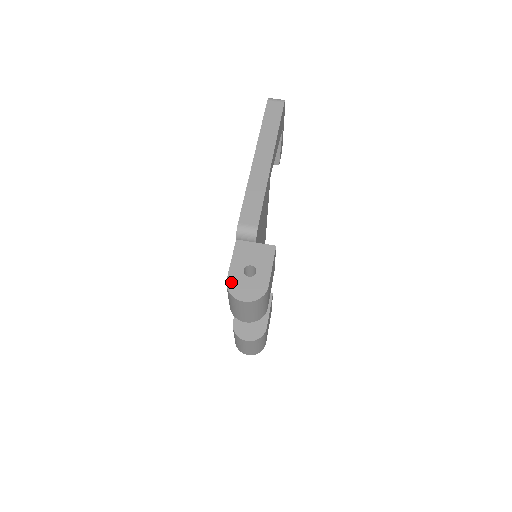
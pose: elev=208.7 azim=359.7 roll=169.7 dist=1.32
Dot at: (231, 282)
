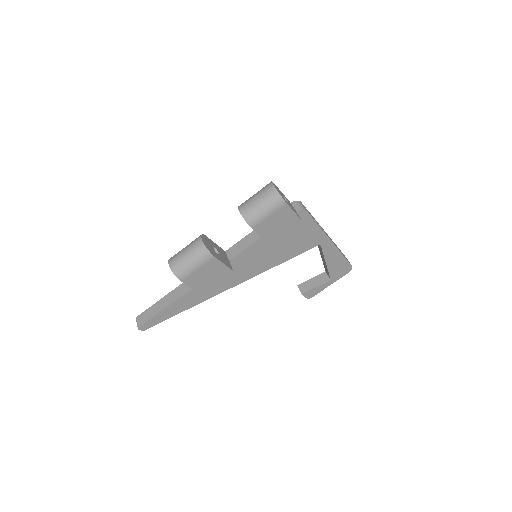
Dot at: (276, 186)
